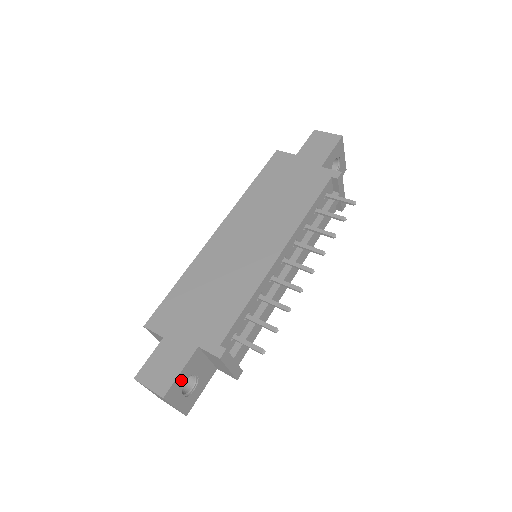
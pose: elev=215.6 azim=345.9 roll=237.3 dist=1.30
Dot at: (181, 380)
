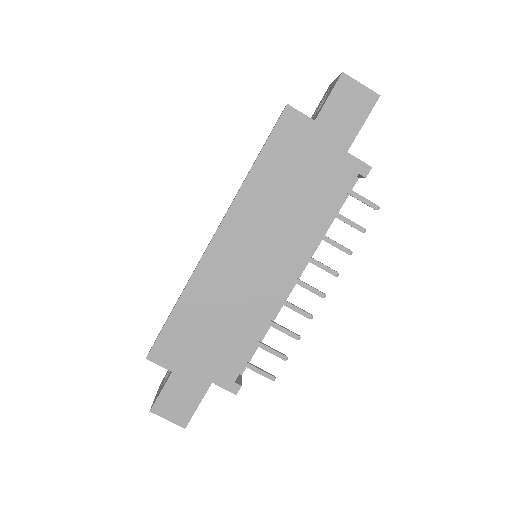
Dot at: occluded
